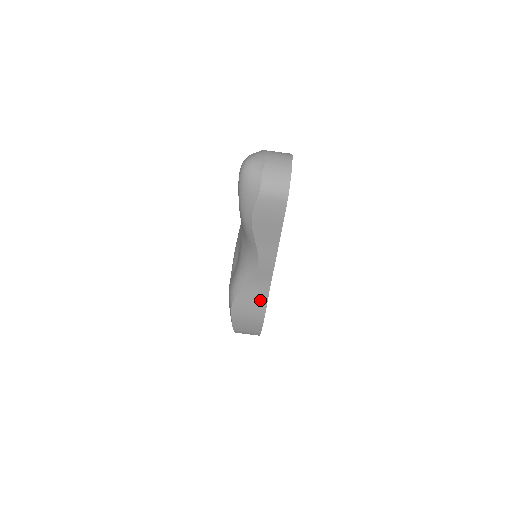
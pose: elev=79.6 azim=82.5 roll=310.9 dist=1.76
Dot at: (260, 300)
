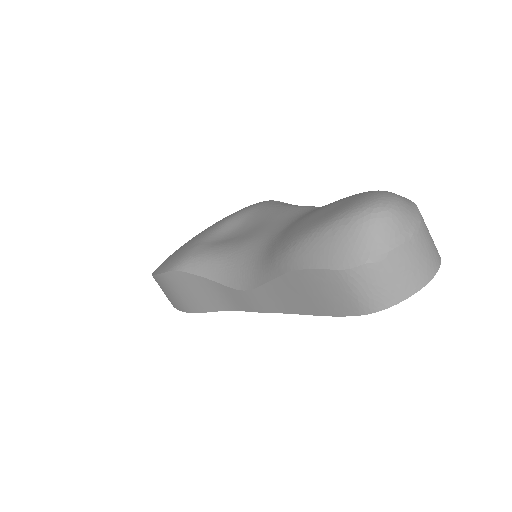
Dot at: (205, 302)
